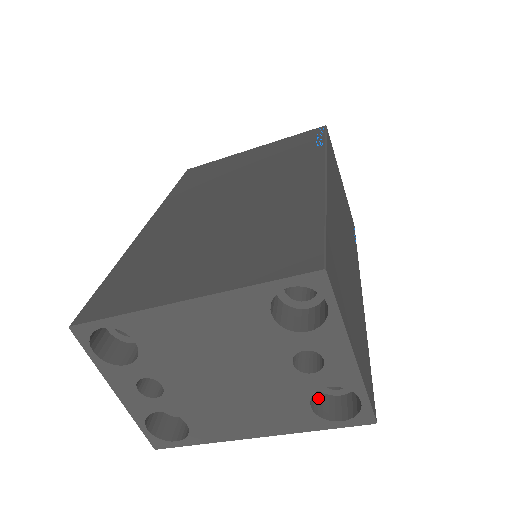
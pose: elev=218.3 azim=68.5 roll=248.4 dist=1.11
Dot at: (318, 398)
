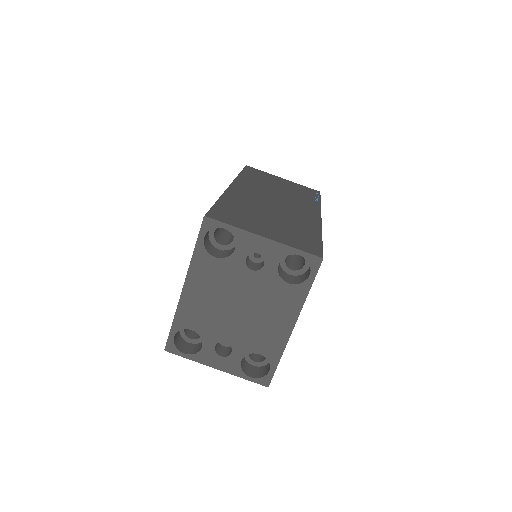
Dot at: (297, 278)
